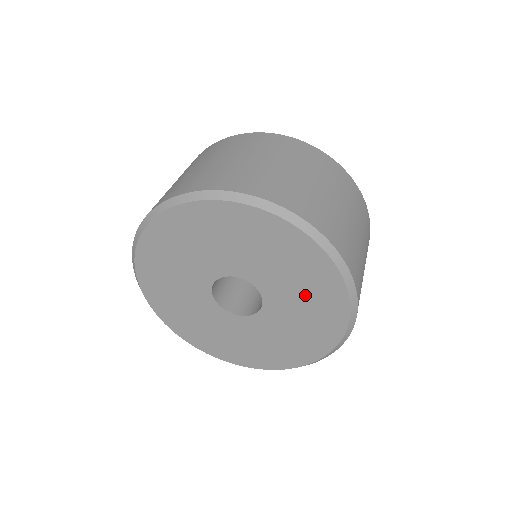
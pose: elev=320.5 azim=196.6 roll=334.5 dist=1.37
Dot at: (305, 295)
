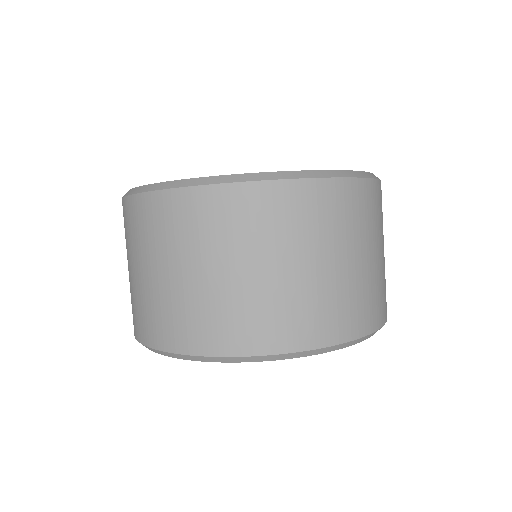
Dot at: occluded
